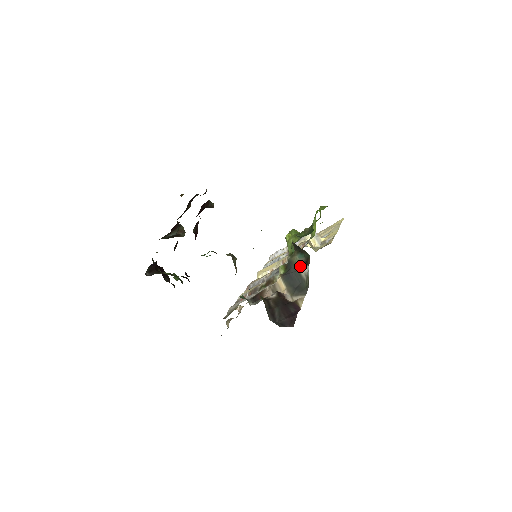
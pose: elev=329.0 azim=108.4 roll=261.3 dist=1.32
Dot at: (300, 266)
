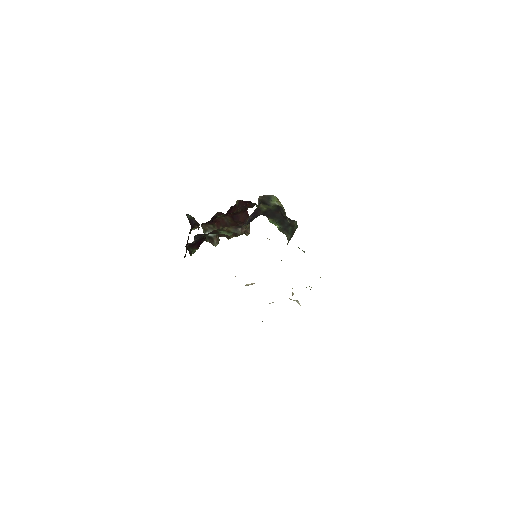
Dot at: occluded
